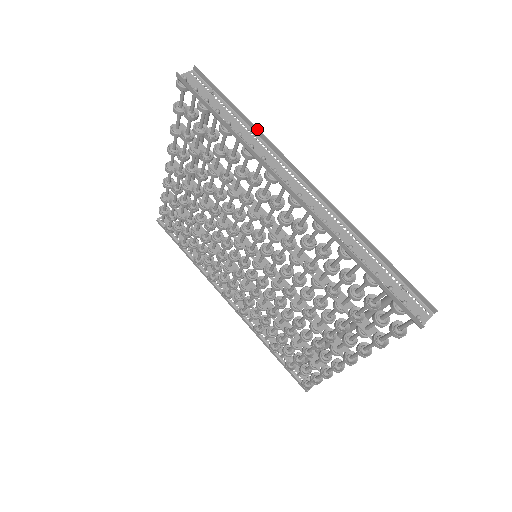
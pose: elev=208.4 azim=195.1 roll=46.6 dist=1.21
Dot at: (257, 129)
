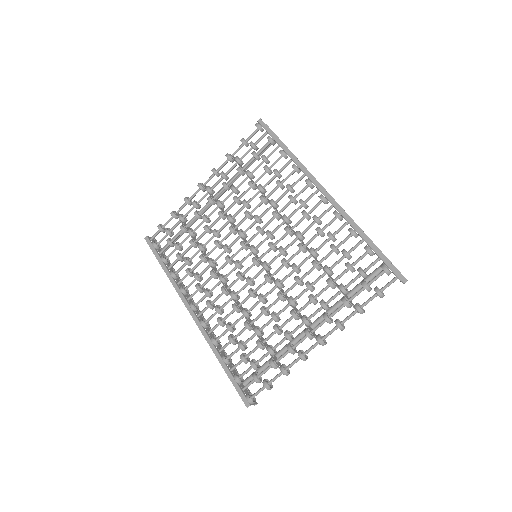
Dot at: (301, 163)
